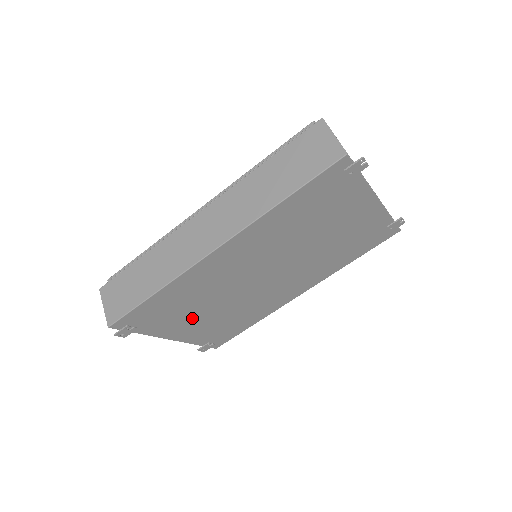
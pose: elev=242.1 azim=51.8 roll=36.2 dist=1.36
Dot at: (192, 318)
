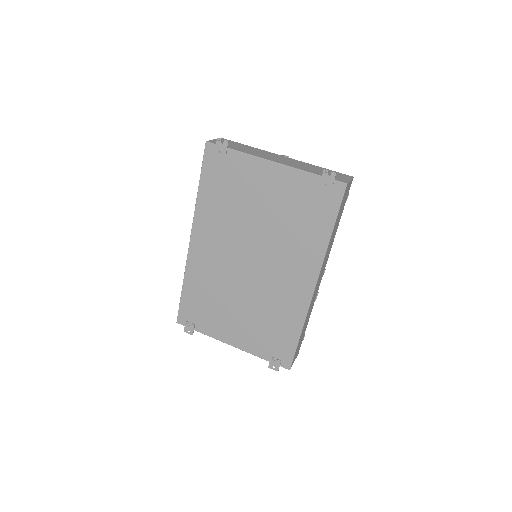
Dot at: (229, 317)
